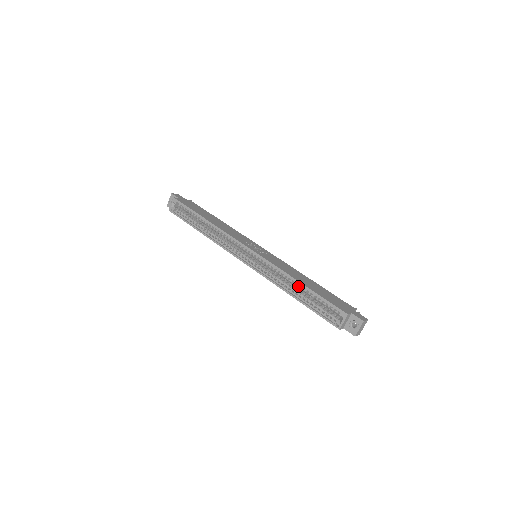
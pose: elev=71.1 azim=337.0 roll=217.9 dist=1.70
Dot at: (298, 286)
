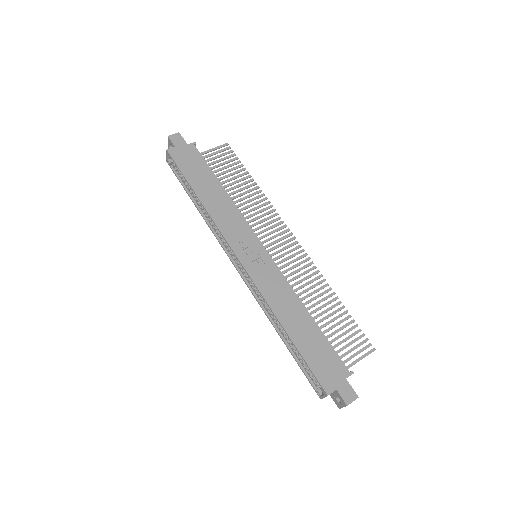
Dot at: (285, 331)
